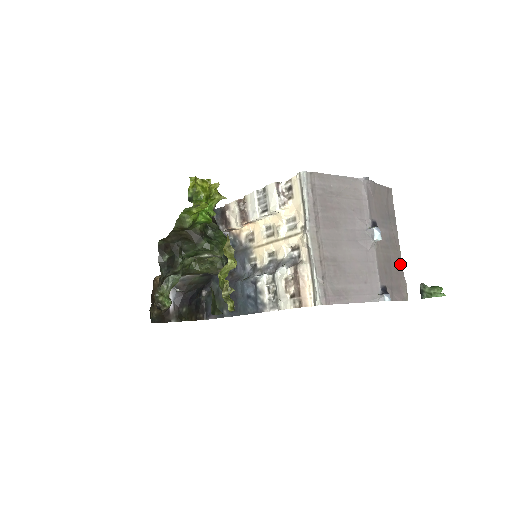
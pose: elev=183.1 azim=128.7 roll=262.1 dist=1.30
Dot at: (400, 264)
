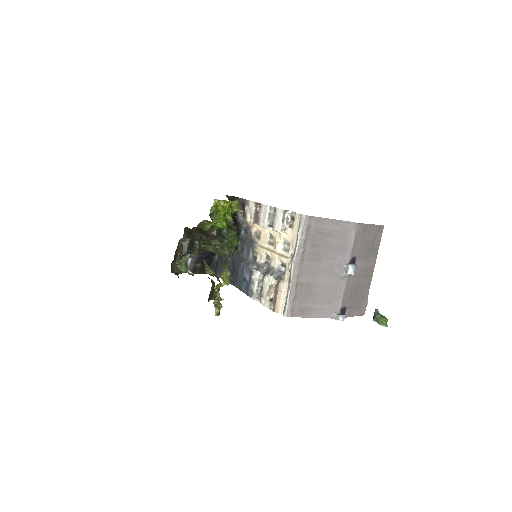
Dot at: (368, 288)
